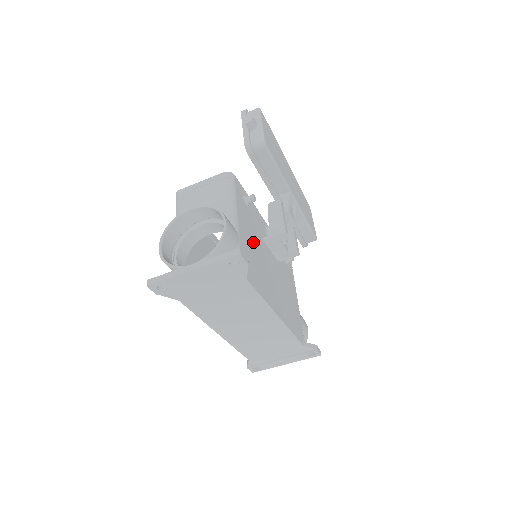
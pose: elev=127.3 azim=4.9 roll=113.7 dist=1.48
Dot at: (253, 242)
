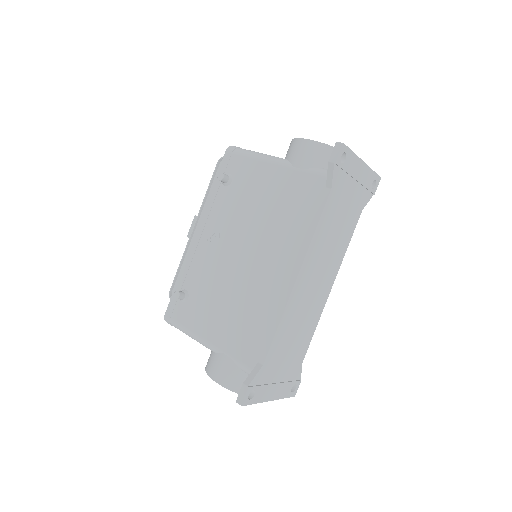
Dot at: occluded
